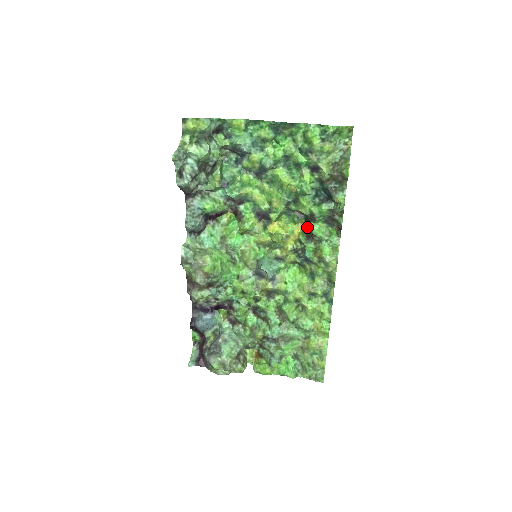
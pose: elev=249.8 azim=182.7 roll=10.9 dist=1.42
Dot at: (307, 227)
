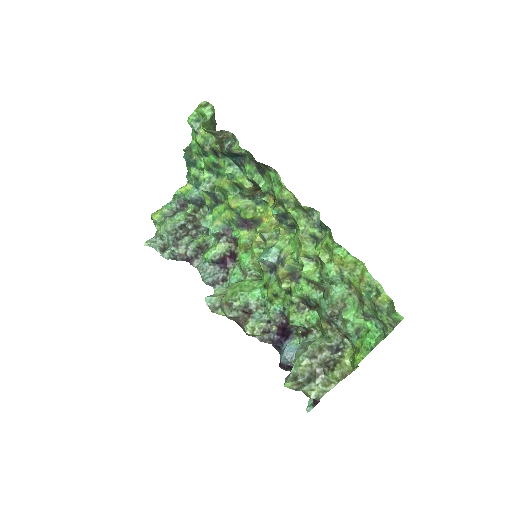
Dot at: occluded
